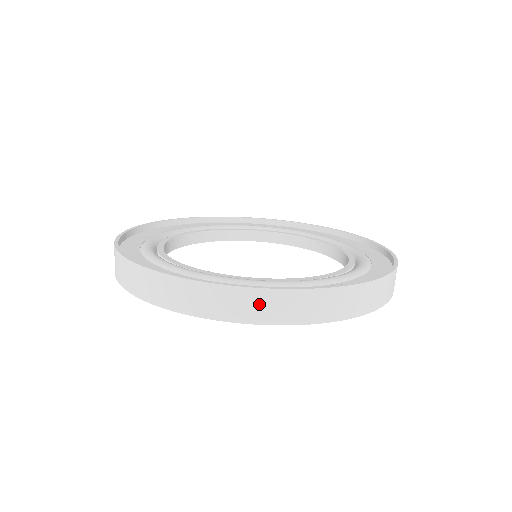
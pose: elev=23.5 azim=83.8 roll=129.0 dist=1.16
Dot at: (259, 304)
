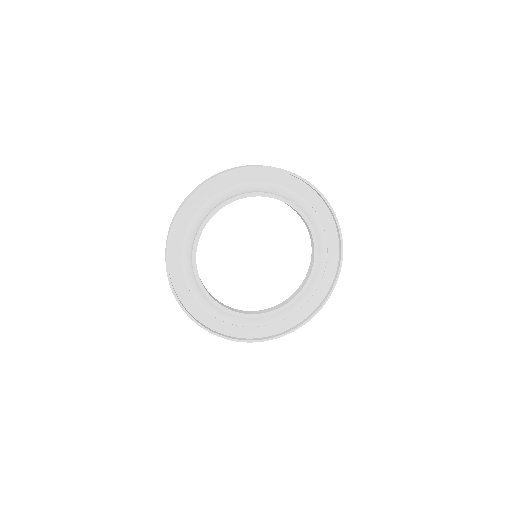
Dot at: occluded
